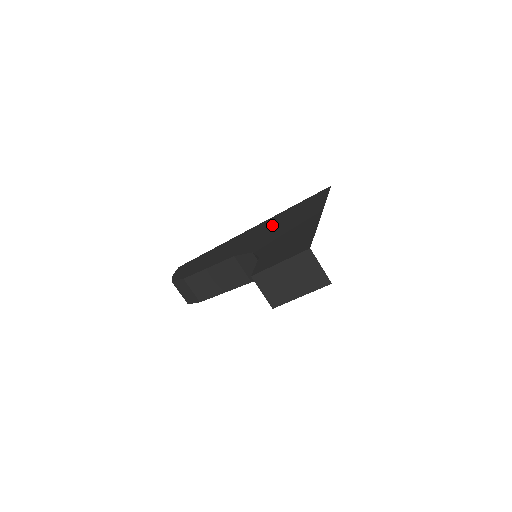
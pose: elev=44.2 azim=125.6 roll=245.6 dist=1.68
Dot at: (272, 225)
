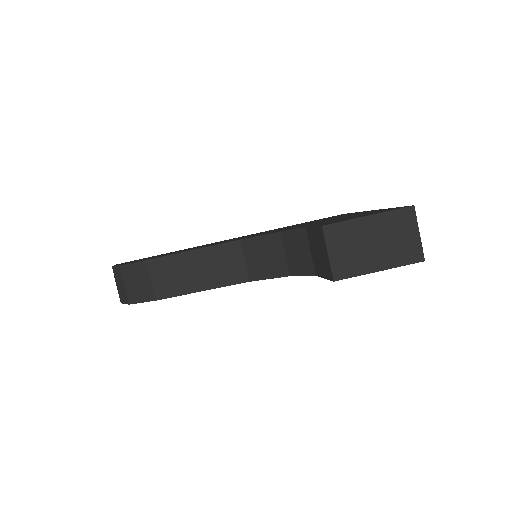
Dot at: occluded
